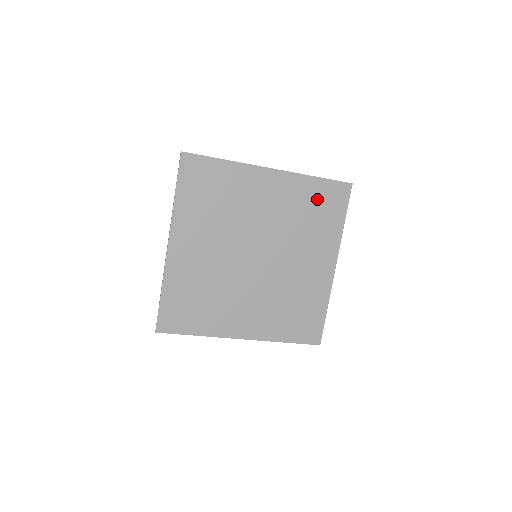
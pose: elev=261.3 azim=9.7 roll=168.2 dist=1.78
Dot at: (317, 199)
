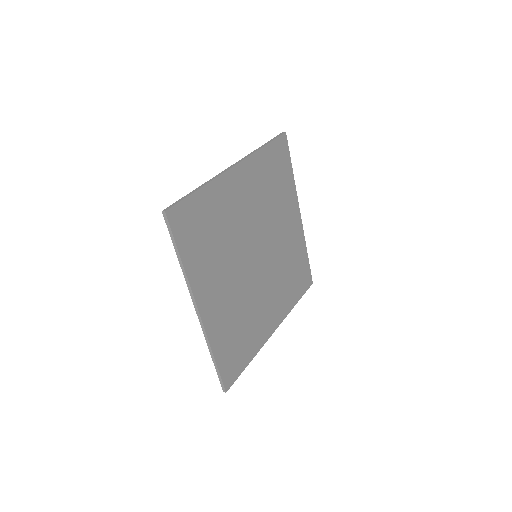
Dot at: (272, 167)
